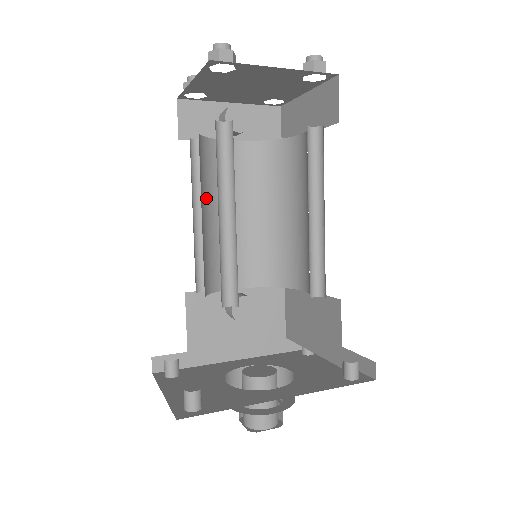
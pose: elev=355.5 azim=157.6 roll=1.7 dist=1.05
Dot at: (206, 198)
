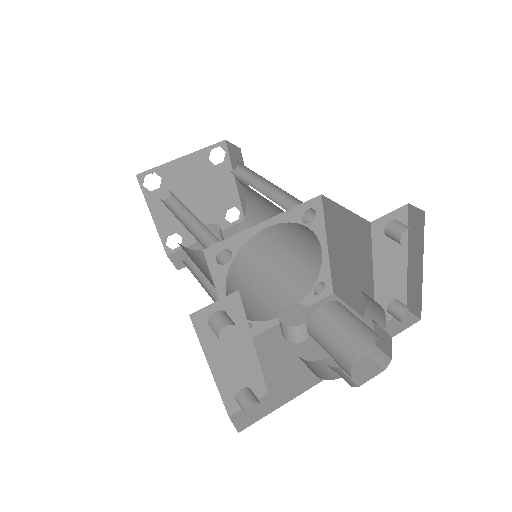
Dot at: (207, 272)
